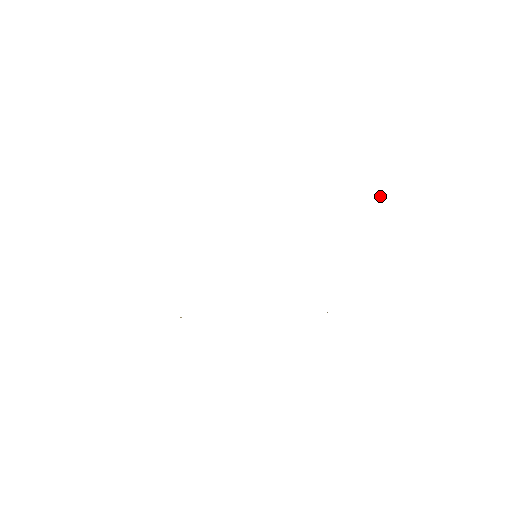
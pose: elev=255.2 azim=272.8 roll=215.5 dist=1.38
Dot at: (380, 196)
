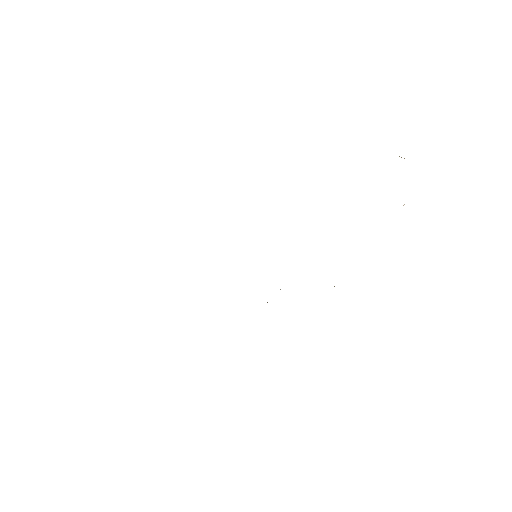
Dot at: occluded
